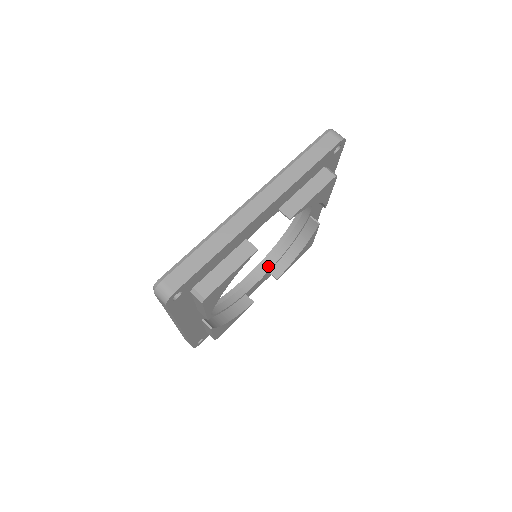
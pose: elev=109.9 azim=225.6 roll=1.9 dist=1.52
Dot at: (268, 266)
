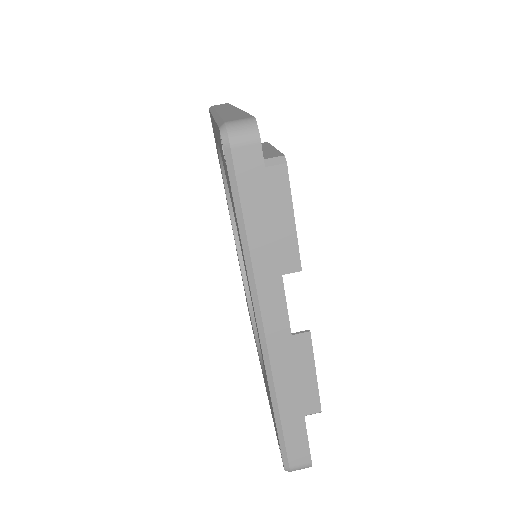
Dot at: occluded
